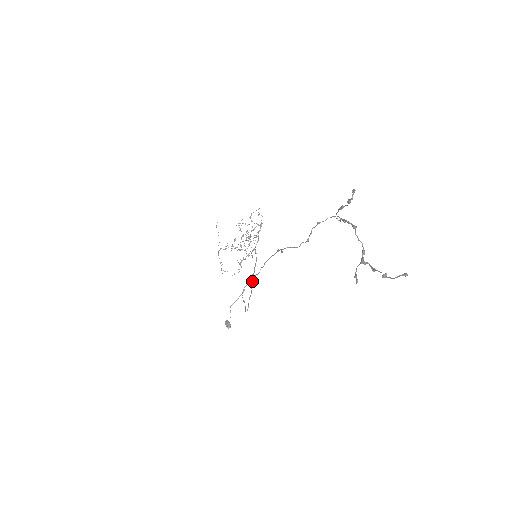
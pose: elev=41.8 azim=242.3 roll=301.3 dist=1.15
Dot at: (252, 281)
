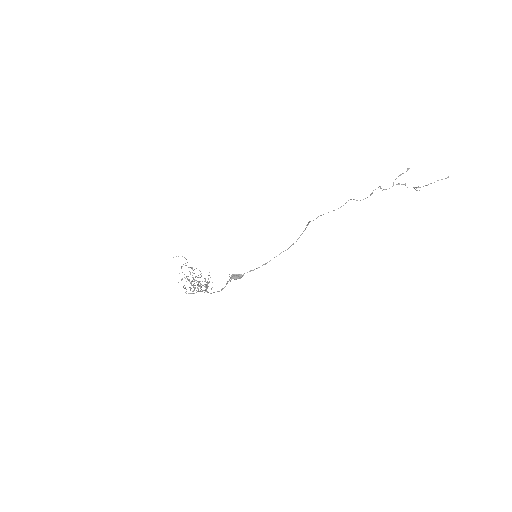
Dot at: (308, 222)
